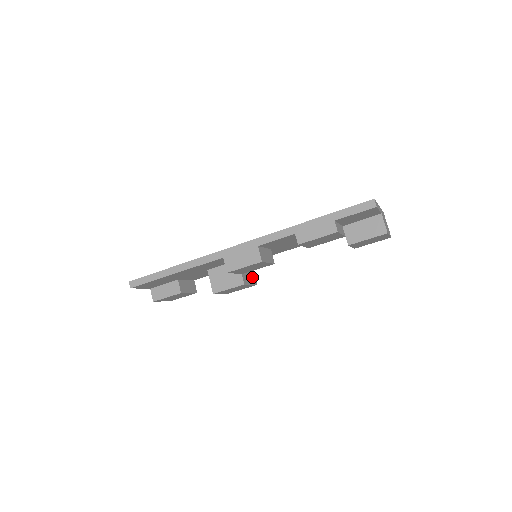
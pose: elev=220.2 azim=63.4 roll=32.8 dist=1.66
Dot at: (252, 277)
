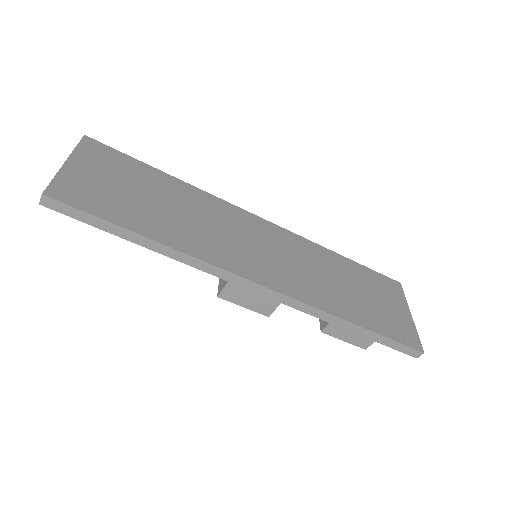
Dot at: occluded
